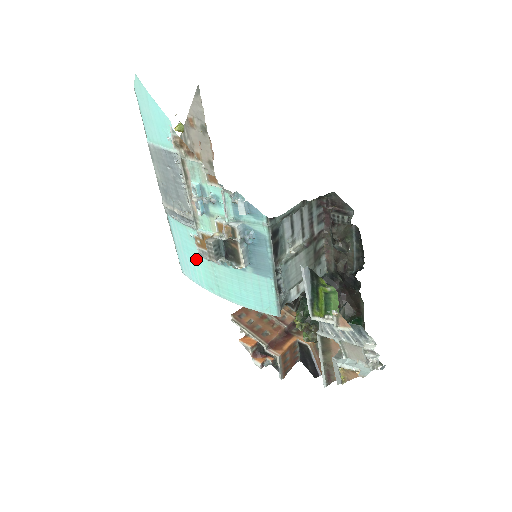
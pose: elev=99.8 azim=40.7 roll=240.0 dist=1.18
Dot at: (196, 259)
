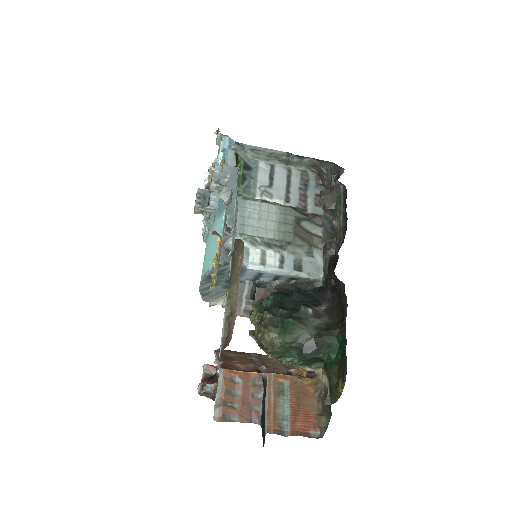
Dot at: occluded
